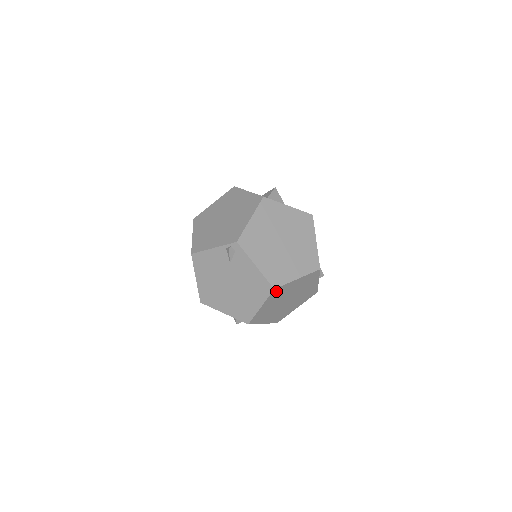
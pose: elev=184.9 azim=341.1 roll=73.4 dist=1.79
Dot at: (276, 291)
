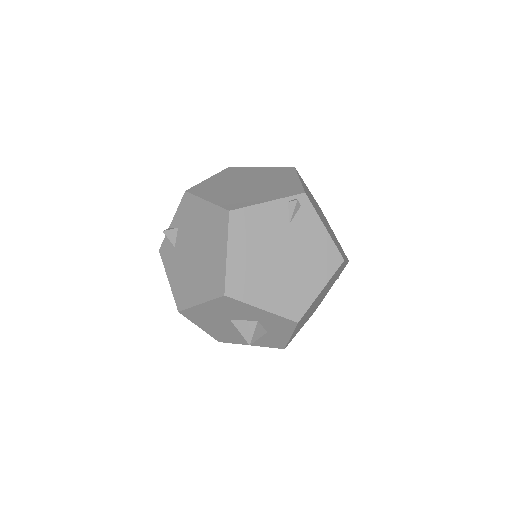
Dot at: (339, 267)
